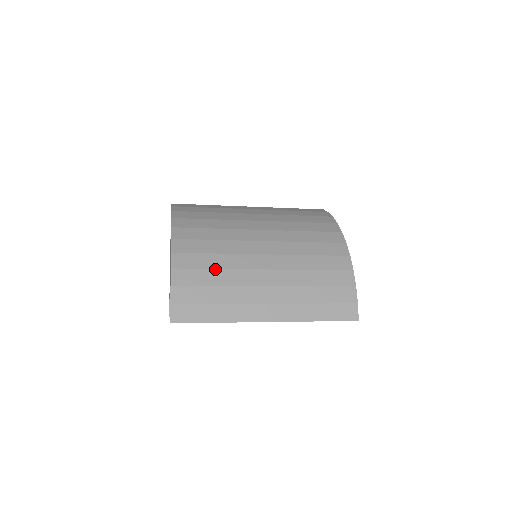
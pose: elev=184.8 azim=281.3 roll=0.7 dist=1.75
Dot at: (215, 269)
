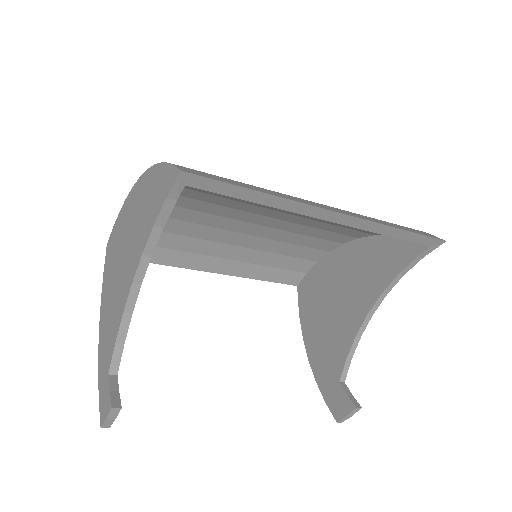
Dot at: occluded
